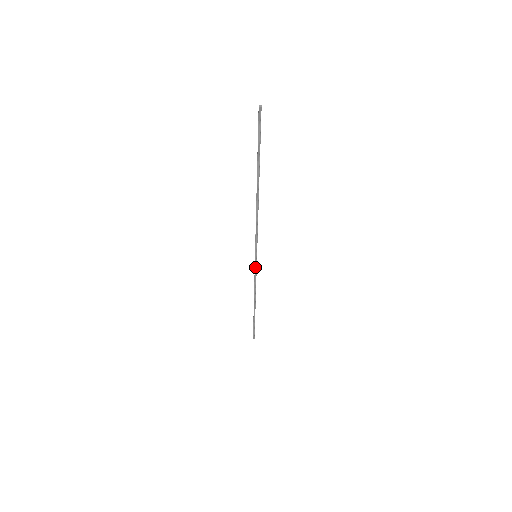
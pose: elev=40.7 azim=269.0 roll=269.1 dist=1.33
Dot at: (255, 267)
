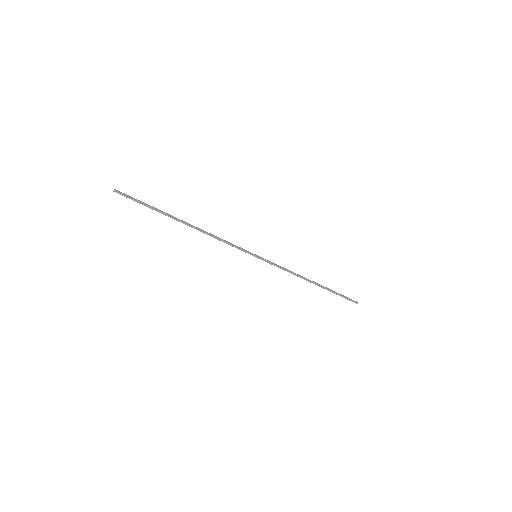
Dot at: (268, 262)
